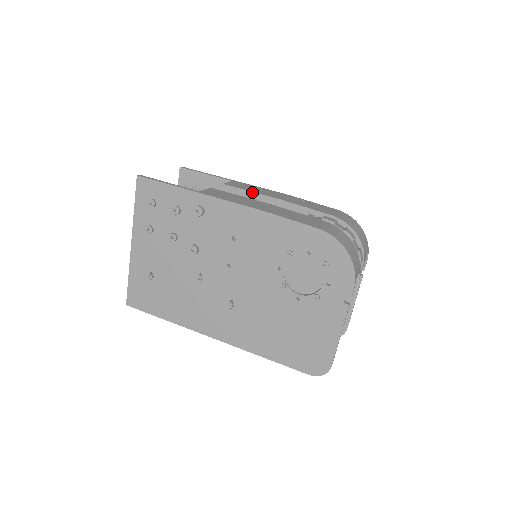
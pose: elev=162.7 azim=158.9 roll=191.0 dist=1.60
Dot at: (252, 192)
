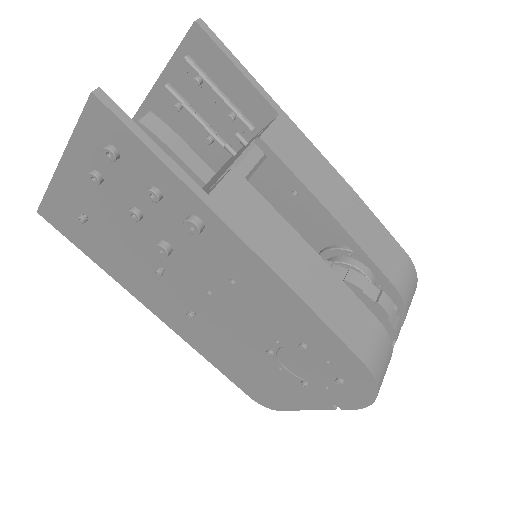
Dot at: (301, 182)
